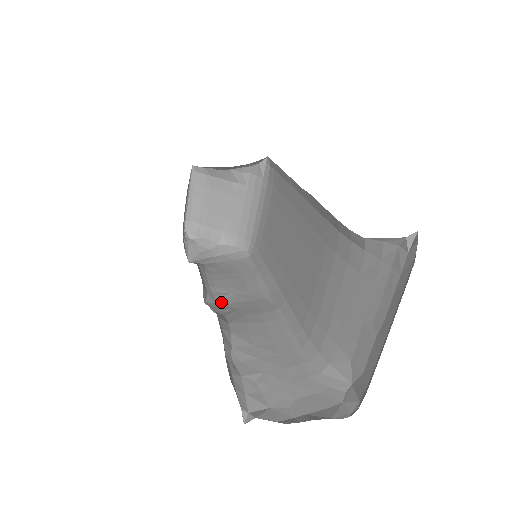
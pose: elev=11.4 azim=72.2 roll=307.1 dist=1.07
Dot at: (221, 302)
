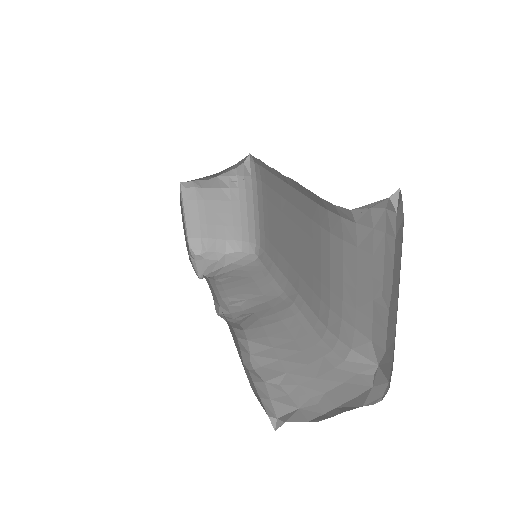
Dot at: (235, 311)
